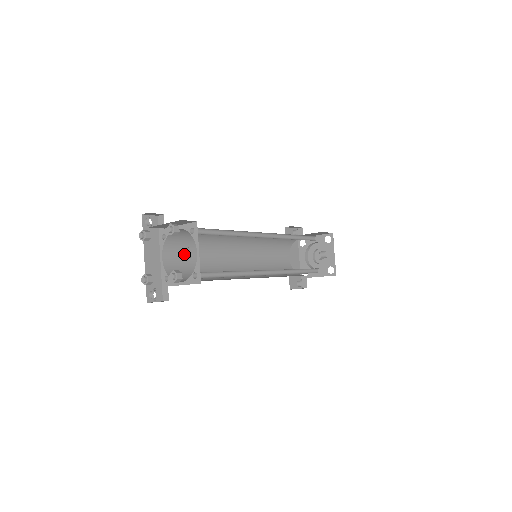
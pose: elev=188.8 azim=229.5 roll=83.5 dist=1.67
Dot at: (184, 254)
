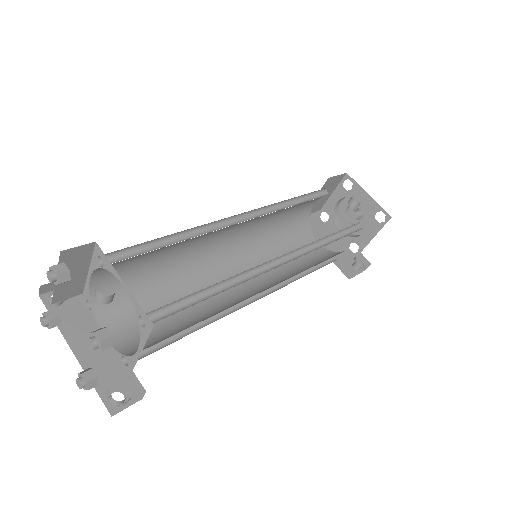
Dot at: (97, 298)
